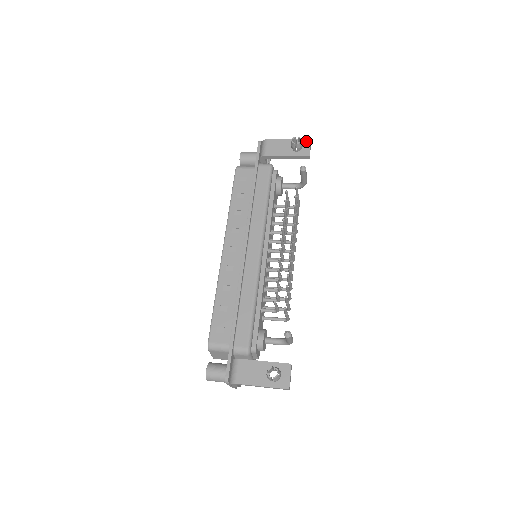
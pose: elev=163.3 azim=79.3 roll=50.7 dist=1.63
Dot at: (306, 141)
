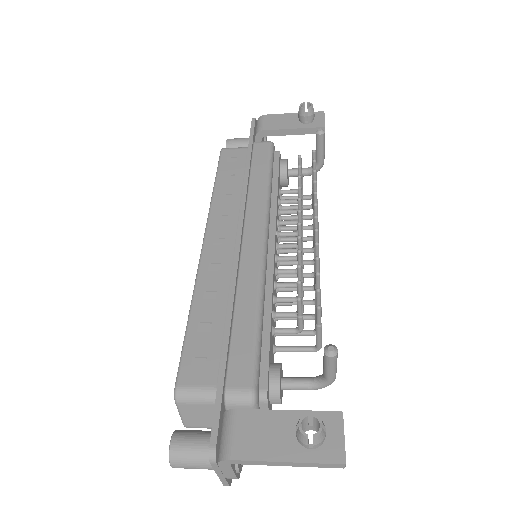
Dot at: (318, 113)
